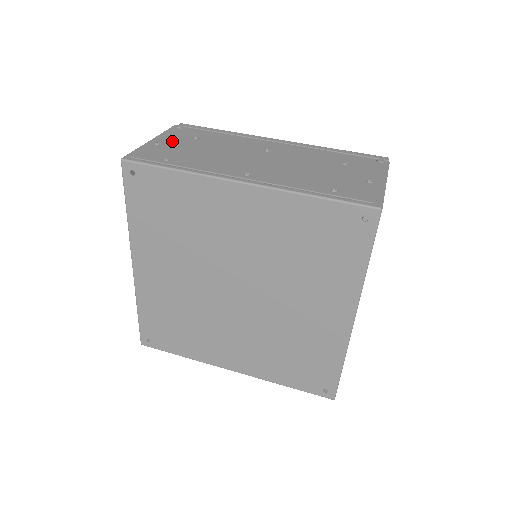
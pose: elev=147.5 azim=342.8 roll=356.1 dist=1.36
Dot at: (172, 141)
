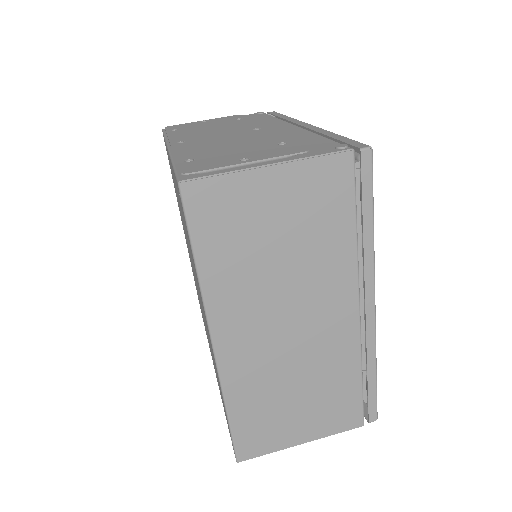
Dot at: (217, 120)
